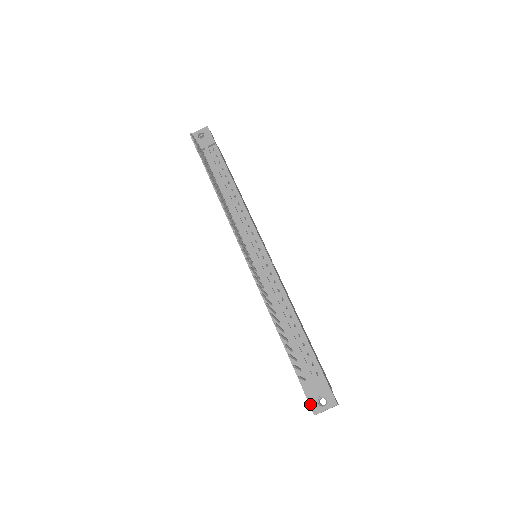
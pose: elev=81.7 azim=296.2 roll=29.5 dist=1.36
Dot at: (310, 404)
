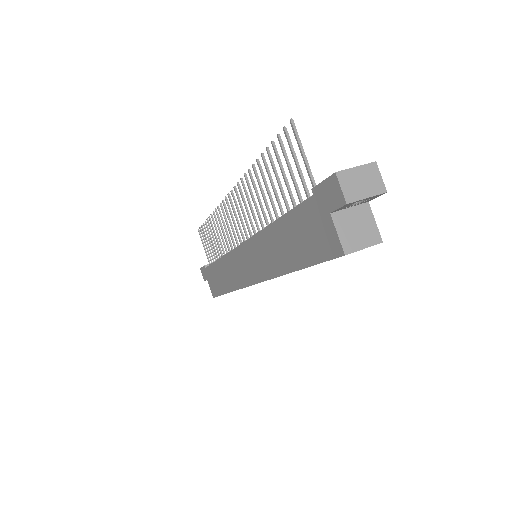
Dot at: (326, 178)
